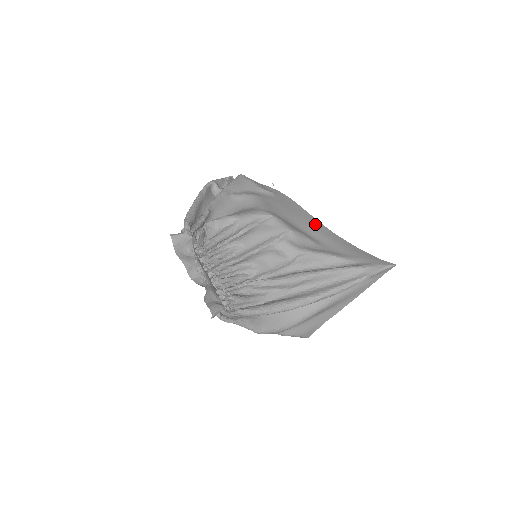
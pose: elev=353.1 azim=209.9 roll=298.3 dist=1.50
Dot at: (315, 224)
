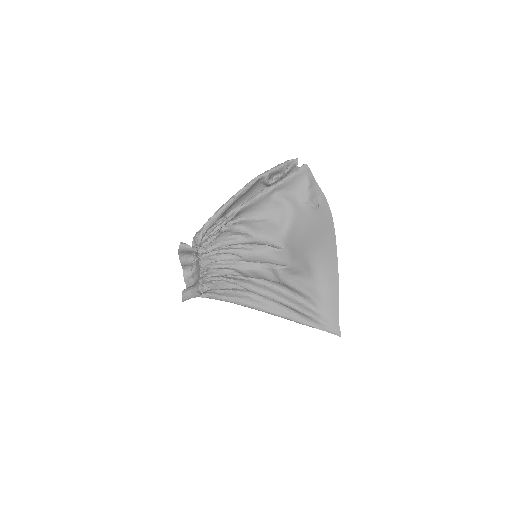
Dot at: (329, 252)
